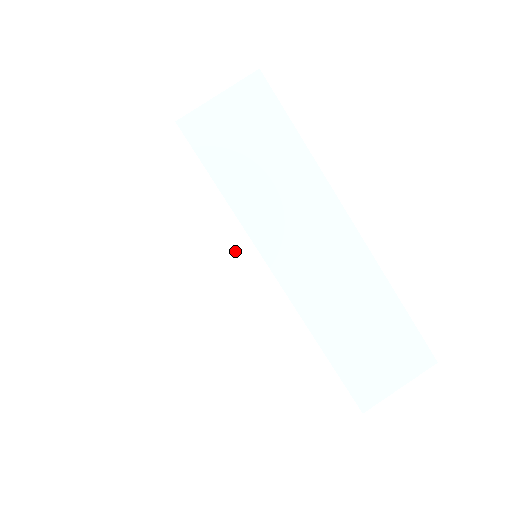
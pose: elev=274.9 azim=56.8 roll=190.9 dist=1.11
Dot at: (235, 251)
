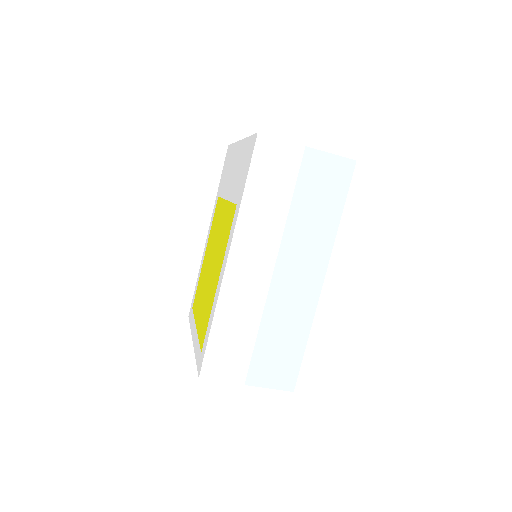
Dot at: occluded
